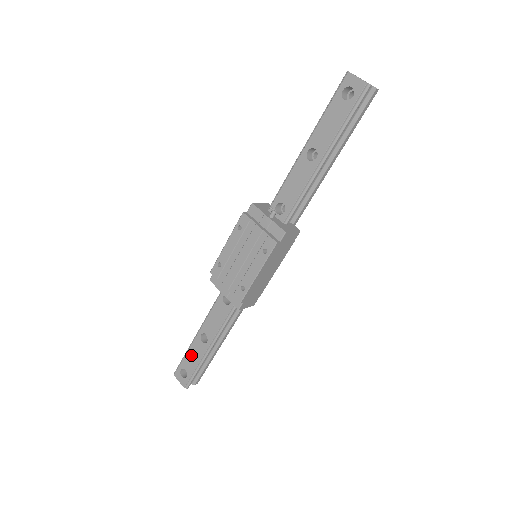
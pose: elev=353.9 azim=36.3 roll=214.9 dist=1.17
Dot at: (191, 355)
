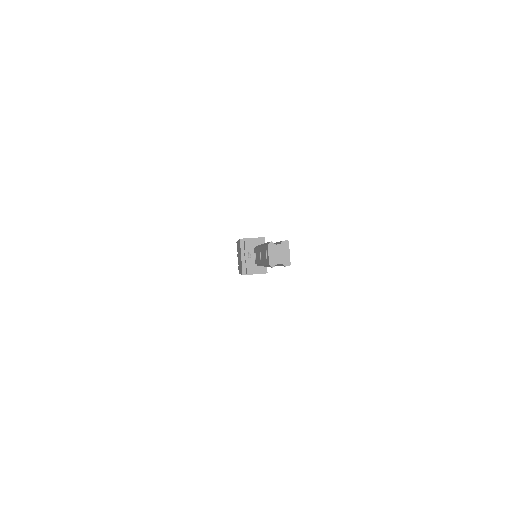
Dot at: occluded
